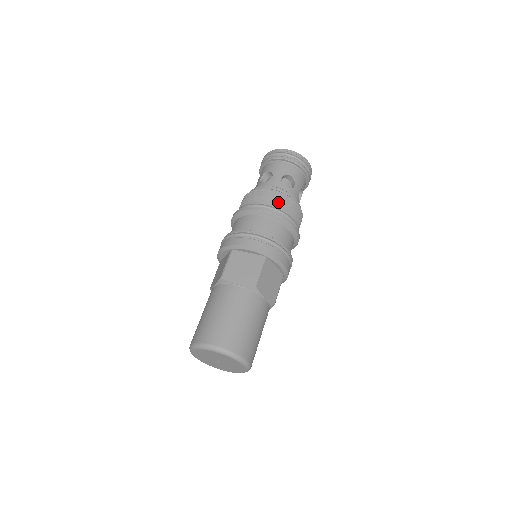
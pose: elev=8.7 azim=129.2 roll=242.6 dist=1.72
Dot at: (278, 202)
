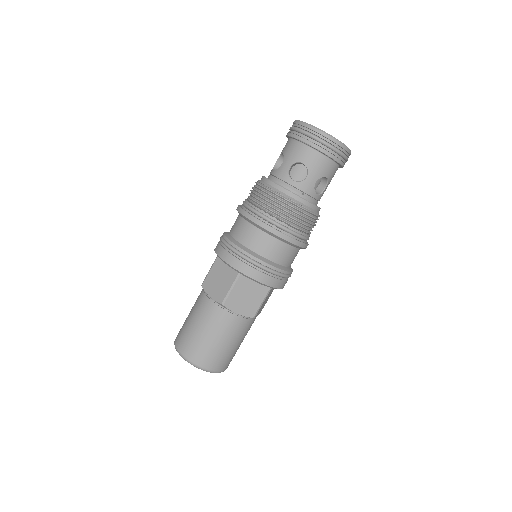
Dot at: (270, 206)
